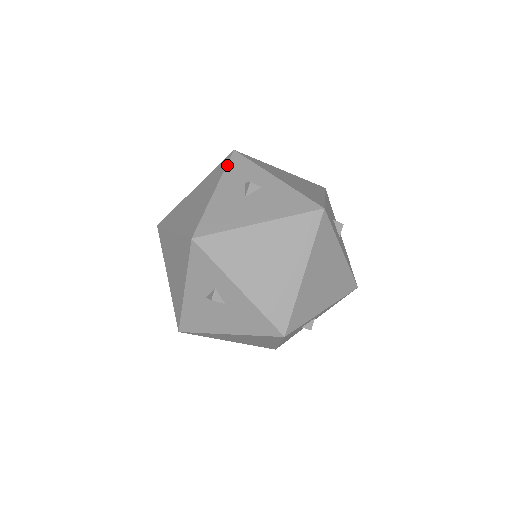
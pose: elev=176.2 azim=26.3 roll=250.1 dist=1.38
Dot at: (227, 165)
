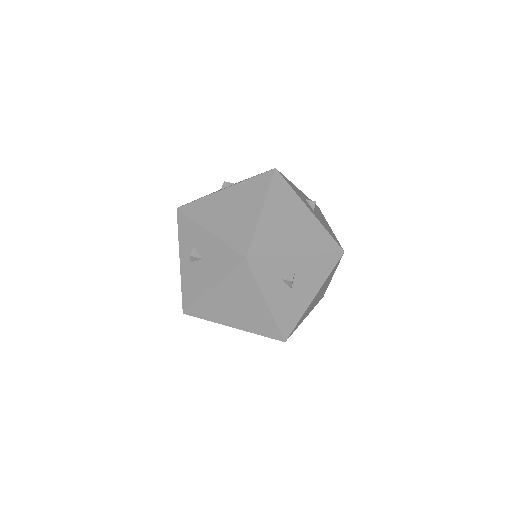
Dot at: (255, 277)
